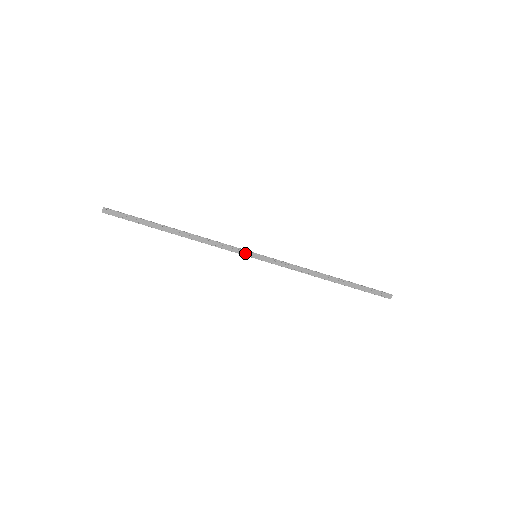
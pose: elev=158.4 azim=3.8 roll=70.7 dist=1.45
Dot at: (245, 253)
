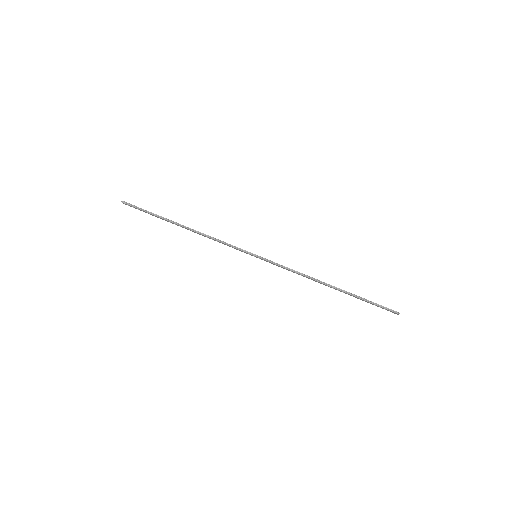
Dot at: (245, 252)
